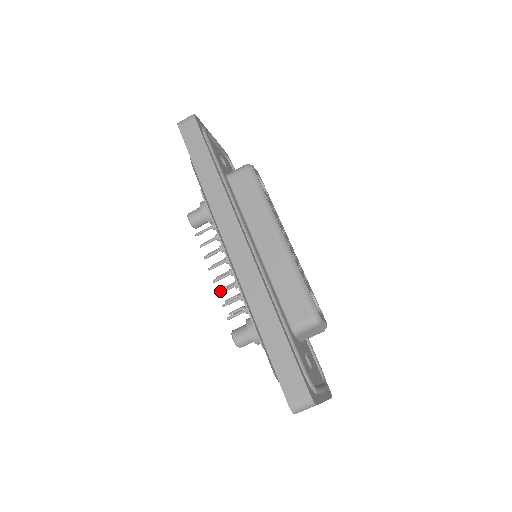
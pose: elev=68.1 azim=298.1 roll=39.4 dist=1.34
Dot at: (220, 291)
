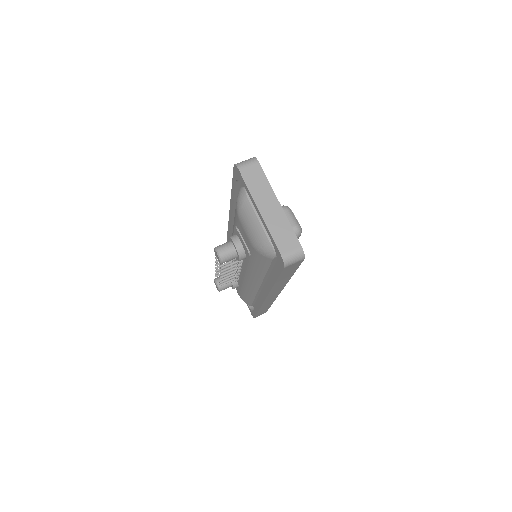
Dot at: occluded
